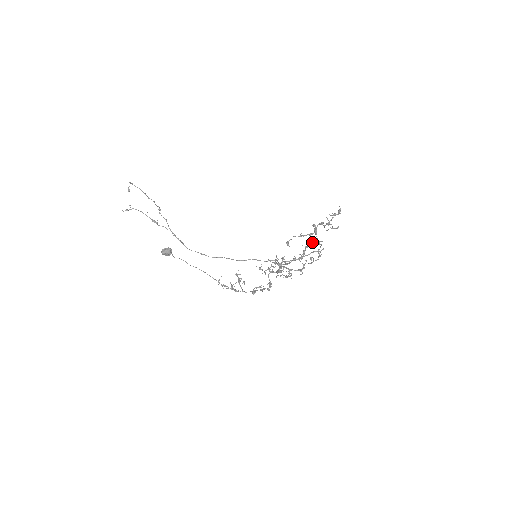
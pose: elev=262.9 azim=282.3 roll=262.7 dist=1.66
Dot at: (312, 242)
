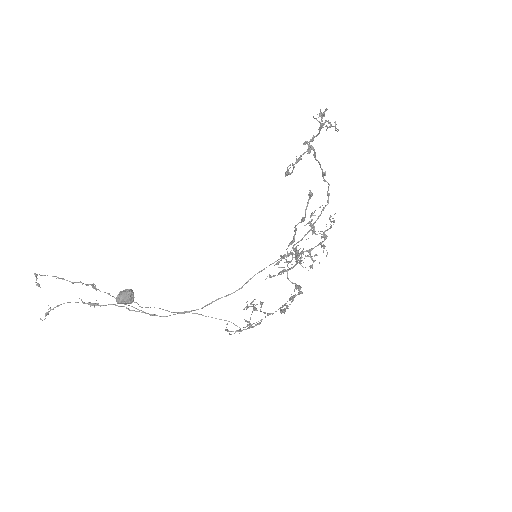
Dot at: (312, 213)
